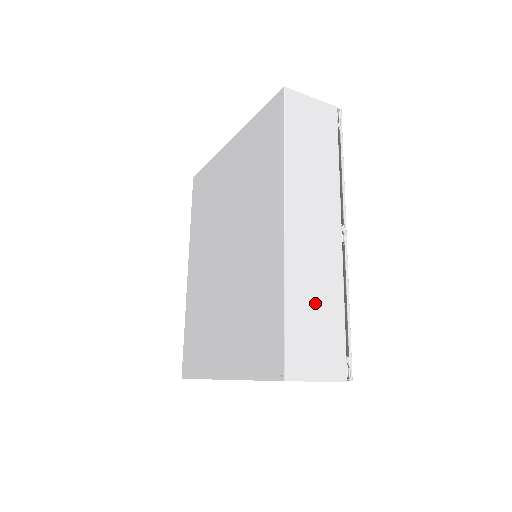
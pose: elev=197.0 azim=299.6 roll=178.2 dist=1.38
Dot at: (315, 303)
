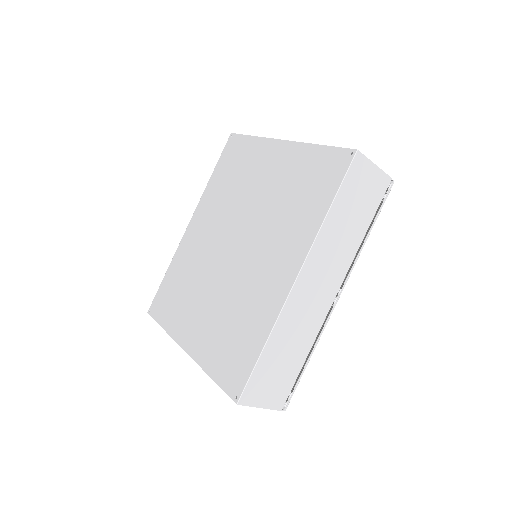
Dot at: (287, 350)
